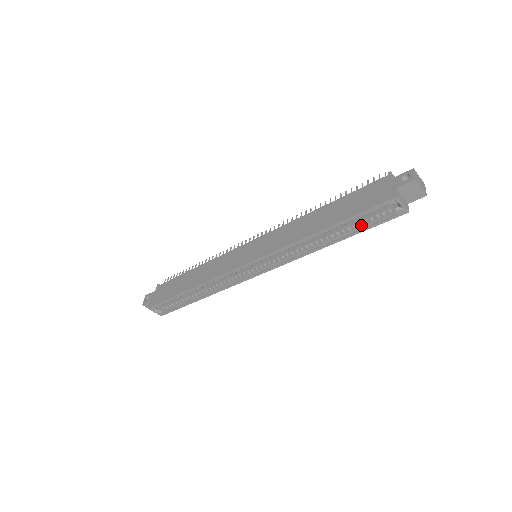
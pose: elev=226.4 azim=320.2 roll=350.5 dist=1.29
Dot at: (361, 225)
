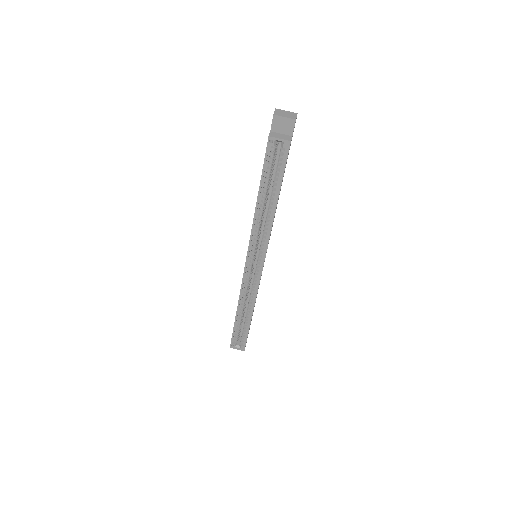
Dot at: (277, 177)
